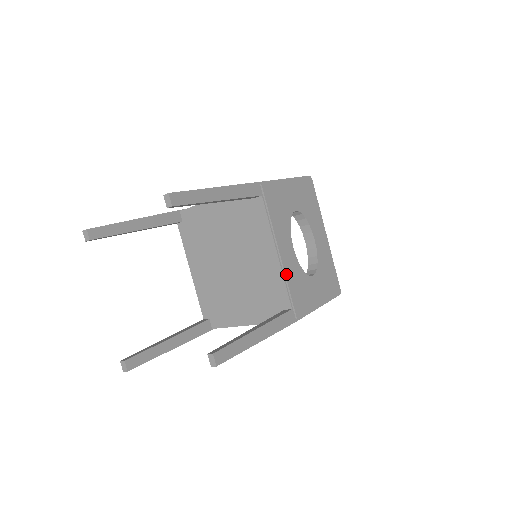
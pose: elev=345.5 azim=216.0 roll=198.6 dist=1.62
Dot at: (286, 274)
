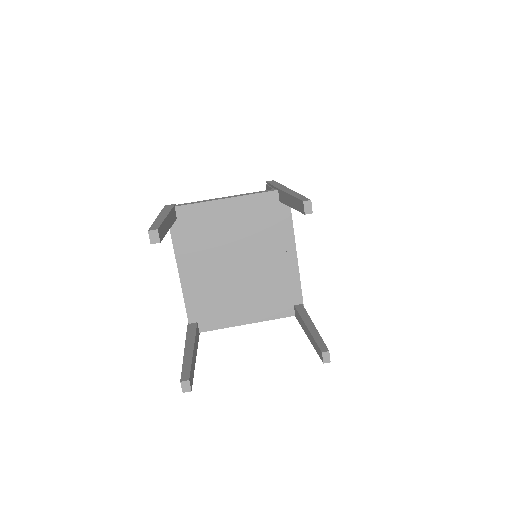
Dot at: (299, 273)
